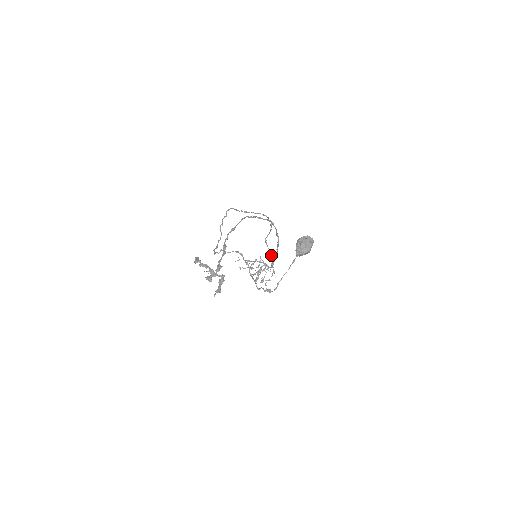
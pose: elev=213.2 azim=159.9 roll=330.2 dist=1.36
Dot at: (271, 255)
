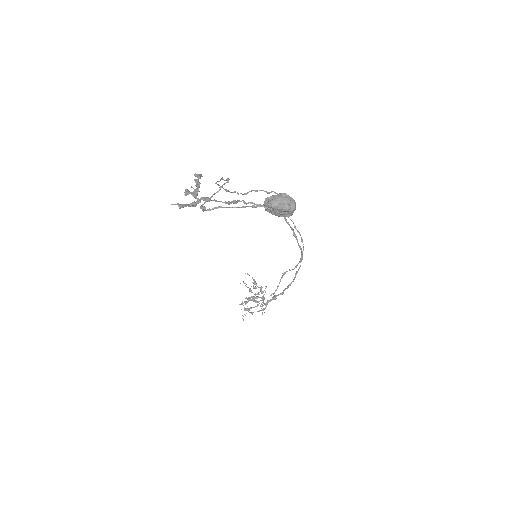
Dot at: (275, 291)
